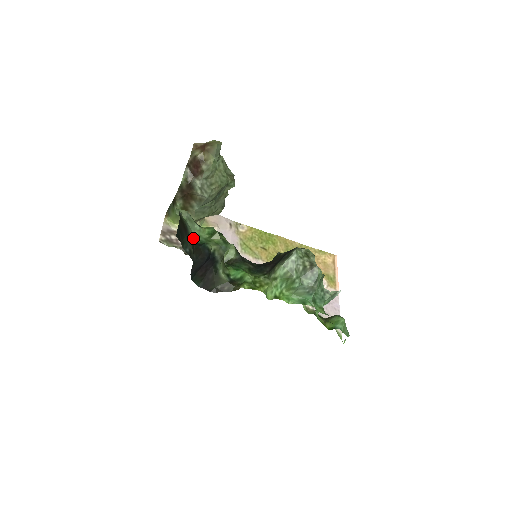
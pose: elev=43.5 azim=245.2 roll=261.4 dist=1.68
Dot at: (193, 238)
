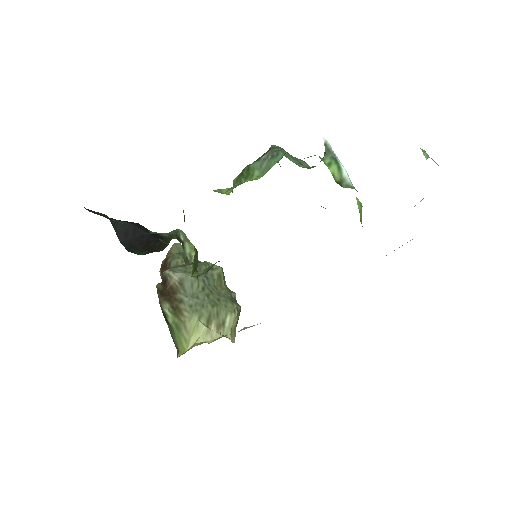
Dot at: occluded
